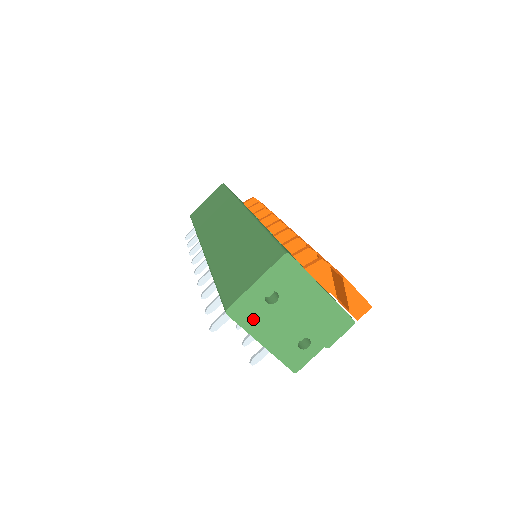
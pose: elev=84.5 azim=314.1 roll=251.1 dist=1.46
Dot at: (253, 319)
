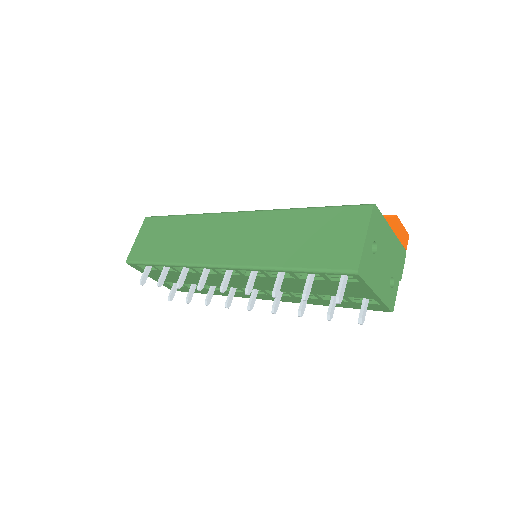
Dot at: (370, 273)
